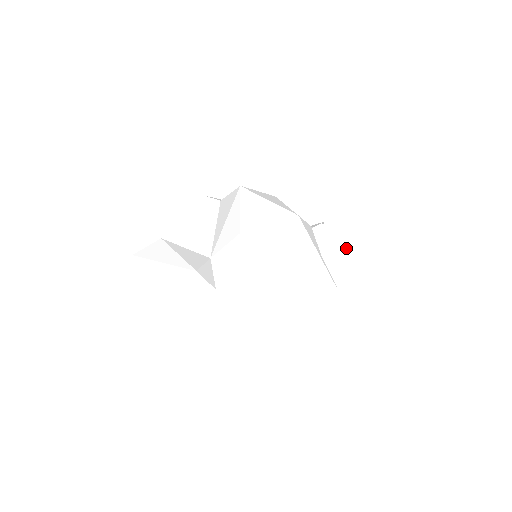
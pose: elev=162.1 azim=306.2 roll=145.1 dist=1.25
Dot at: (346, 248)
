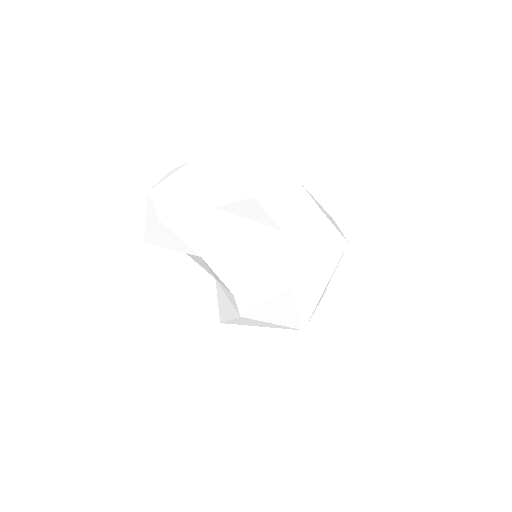
Dot at: occluded
